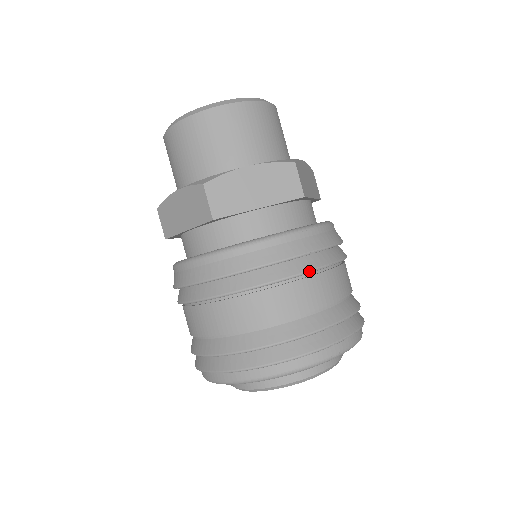
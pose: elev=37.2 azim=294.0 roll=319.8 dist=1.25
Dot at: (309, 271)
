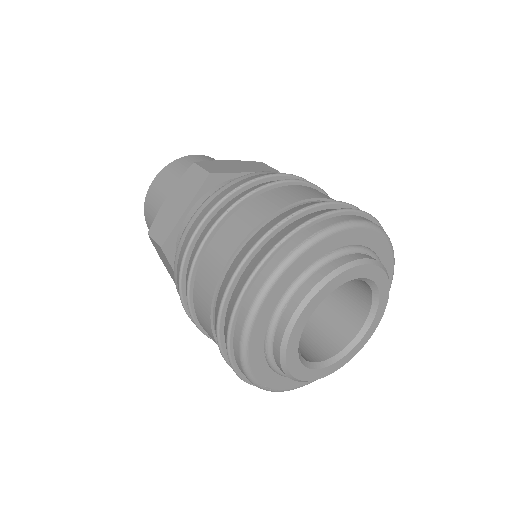
Dot at: (226, 210)
